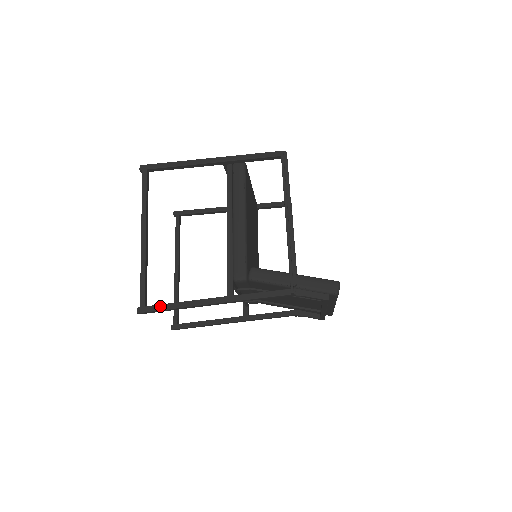
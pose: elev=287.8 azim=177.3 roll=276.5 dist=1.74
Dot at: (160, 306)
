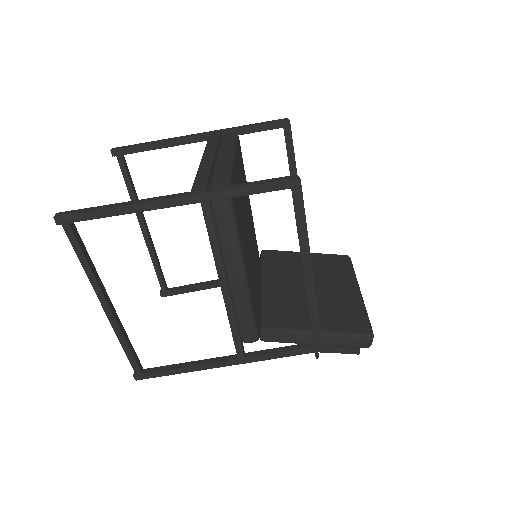
Dot at: (160, 373)
